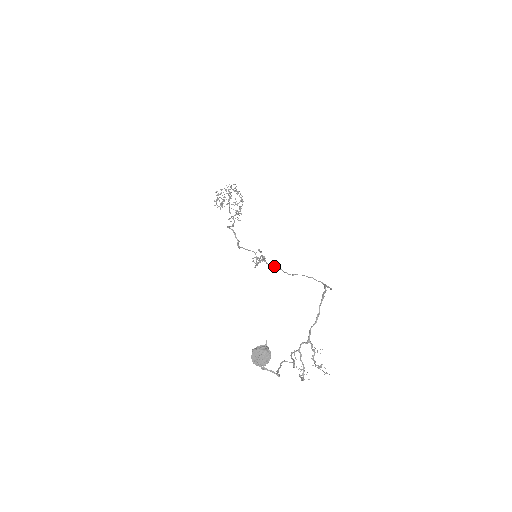
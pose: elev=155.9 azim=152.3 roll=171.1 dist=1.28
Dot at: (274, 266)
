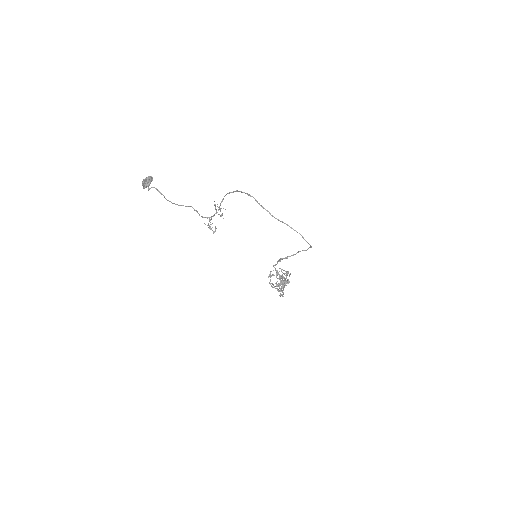
Dot at: occluded
